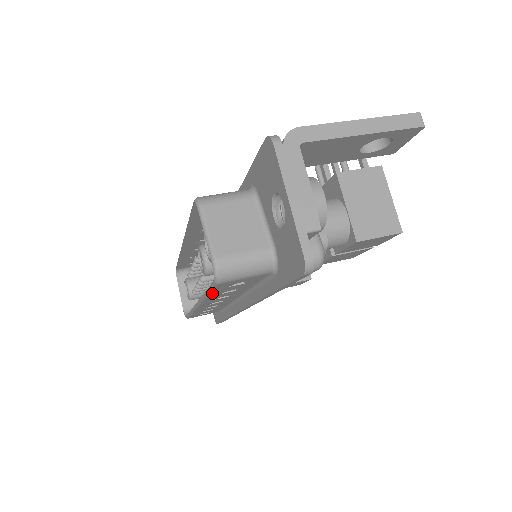
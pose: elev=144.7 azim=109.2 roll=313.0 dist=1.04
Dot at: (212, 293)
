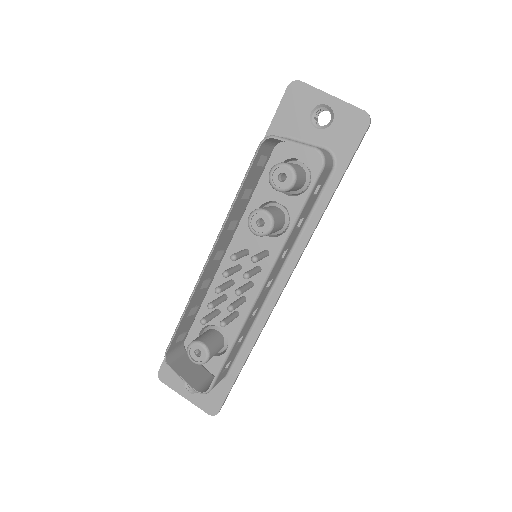
Dot at: (301, 213)
